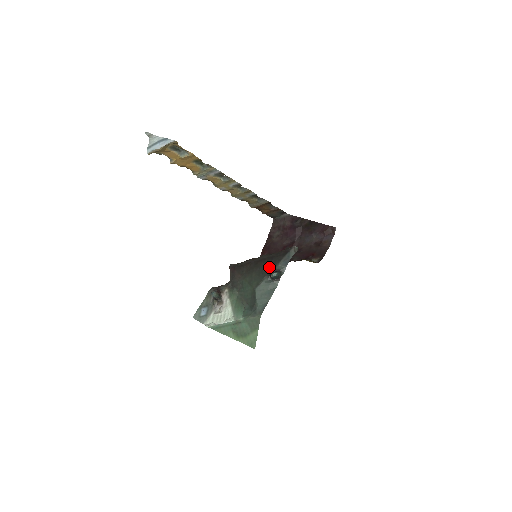
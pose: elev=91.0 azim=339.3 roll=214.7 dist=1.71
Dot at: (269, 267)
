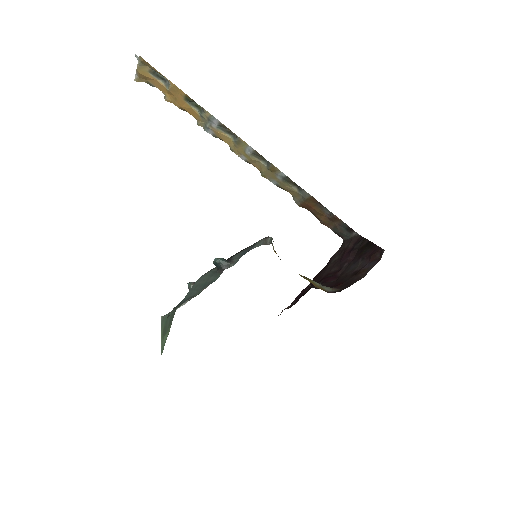
Dot at: (230, 257)
